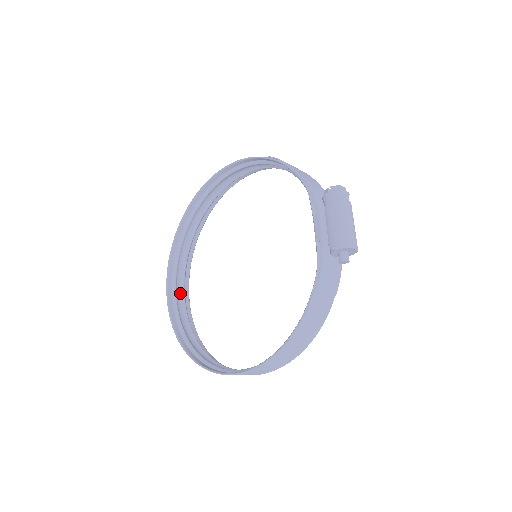
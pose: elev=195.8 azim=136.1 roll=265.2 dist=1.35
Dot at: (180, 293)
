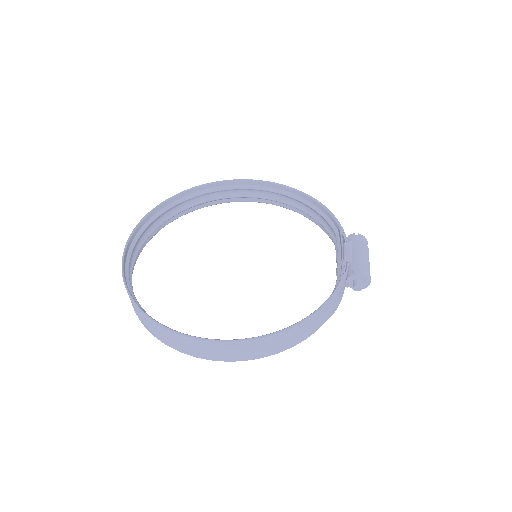
Dot at: (133, 256)
